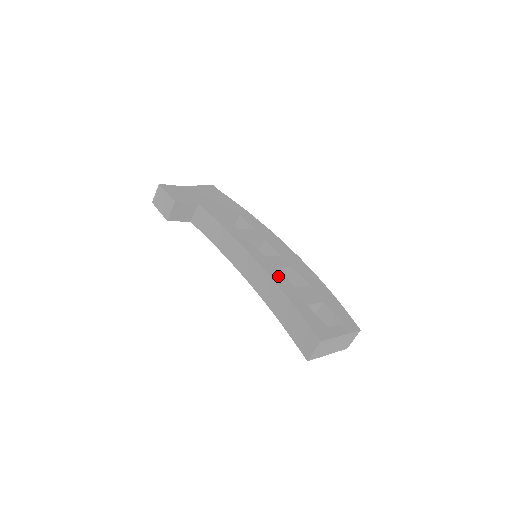
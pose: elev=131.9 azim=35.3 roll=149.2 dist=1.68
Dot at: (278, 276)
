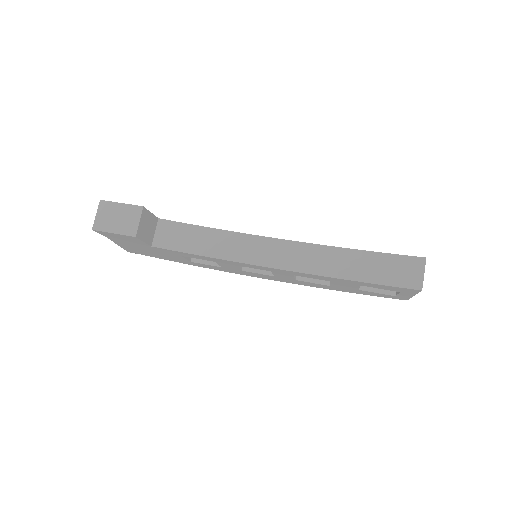
Dot at: occluded
